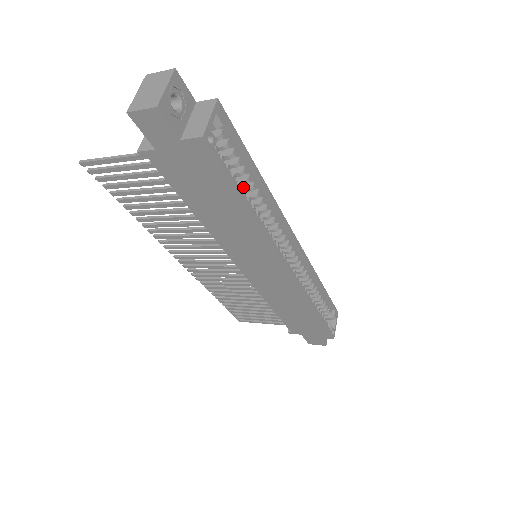
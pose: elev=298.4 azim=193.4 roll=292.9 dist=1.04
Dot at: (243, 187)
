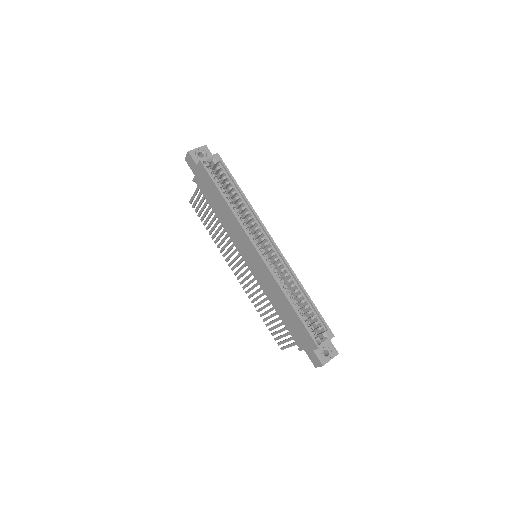
Dot at: (235, 199)
